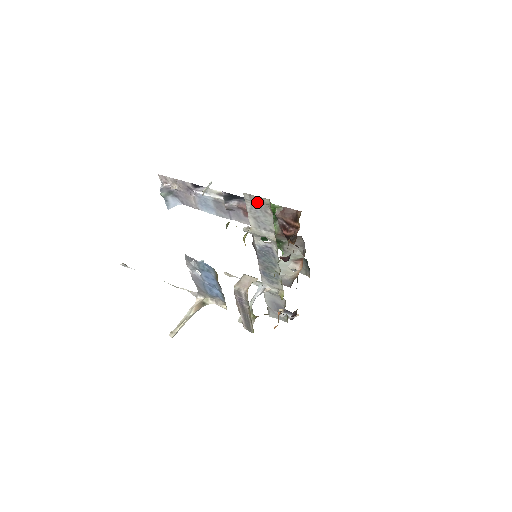
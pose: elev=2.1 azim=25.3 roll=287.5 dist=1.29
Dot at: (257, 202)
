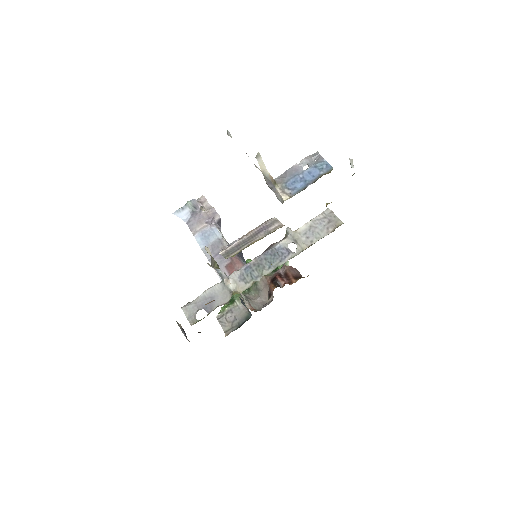
Dot at: (331, 219)
